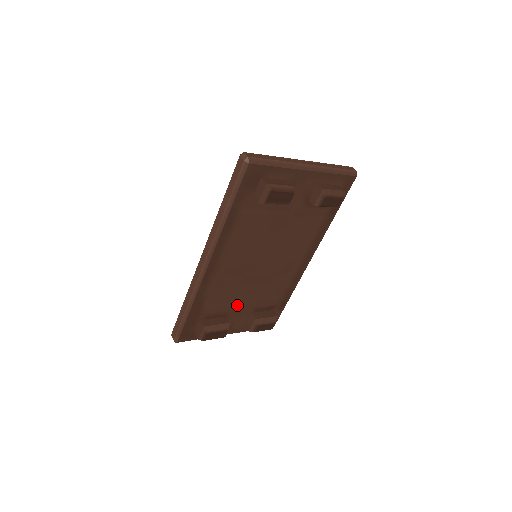
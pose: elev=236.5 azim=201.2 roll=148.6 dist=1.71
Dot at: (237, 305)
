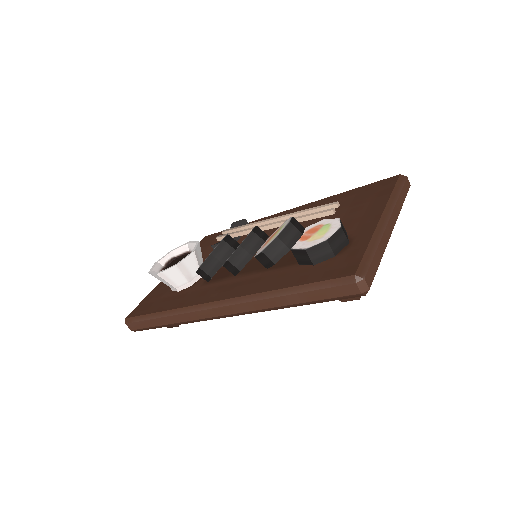
Dot at: occluded
